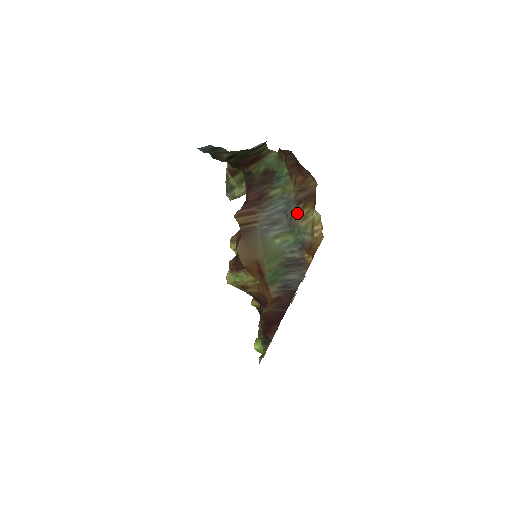
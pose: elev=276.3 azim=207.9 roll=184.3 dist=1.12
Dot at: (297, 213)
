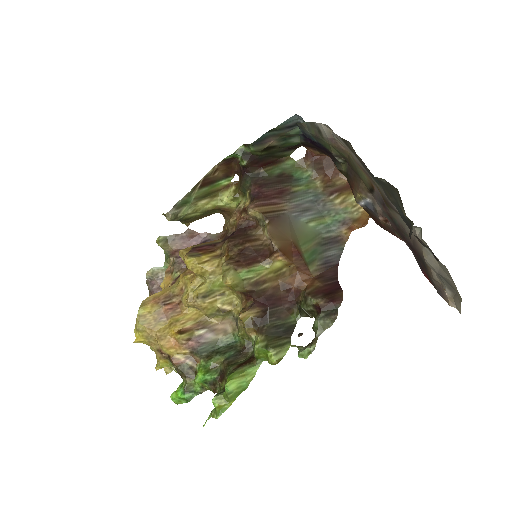
Dot at: (332, 200)
